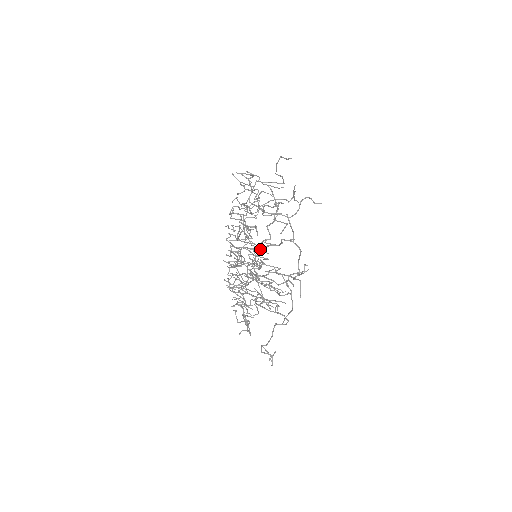
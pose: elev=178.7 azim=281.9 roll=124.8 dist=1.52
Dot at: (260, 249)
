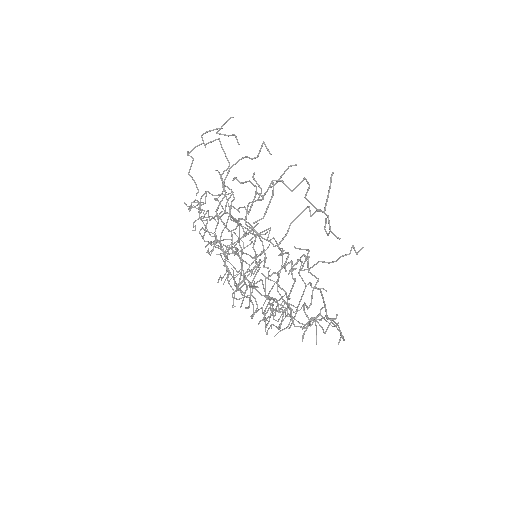
Dot at: occluded
